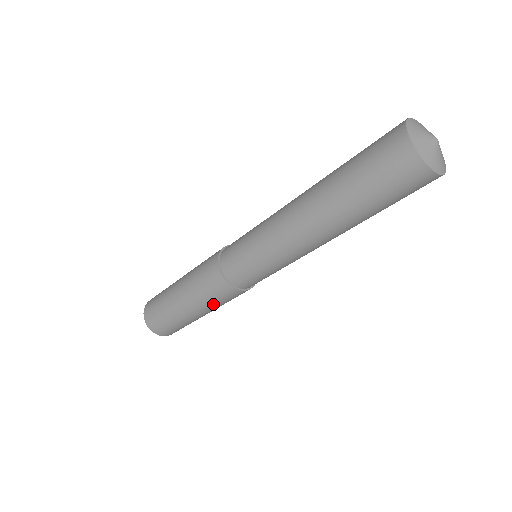
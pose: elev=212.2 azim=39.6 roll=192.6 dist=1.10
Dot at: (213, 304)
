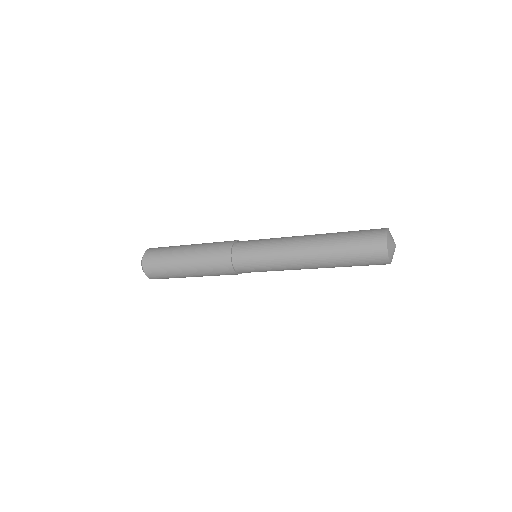
Dot at: (206, 268)
